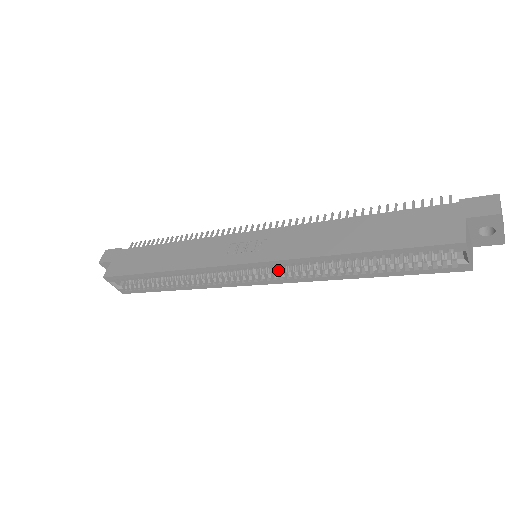
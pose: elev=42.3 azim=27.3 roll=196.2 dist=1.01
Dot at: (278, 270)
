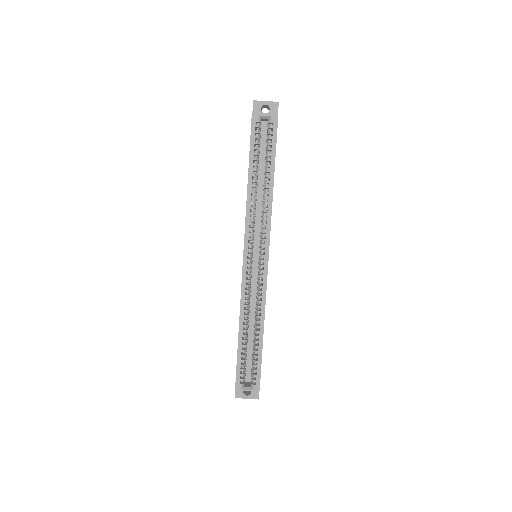
Dot at: (261, 239)
